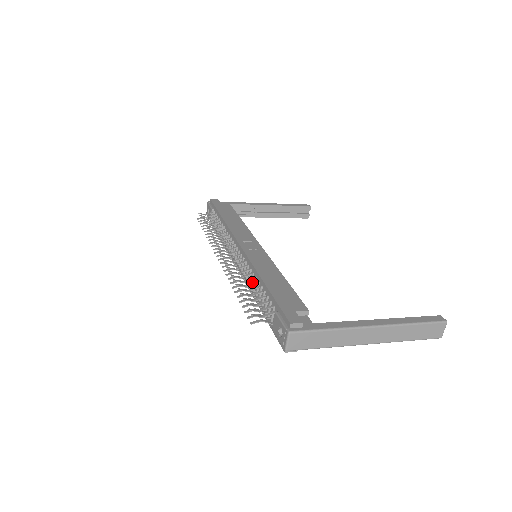
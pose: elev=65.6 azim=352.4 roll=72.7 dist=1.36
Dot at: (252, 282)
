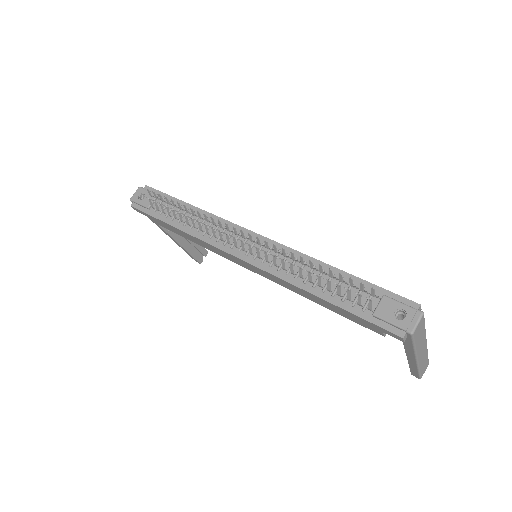
Dot at: occluded
